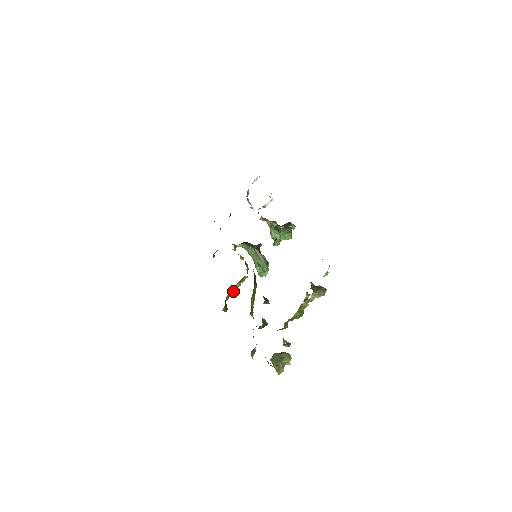
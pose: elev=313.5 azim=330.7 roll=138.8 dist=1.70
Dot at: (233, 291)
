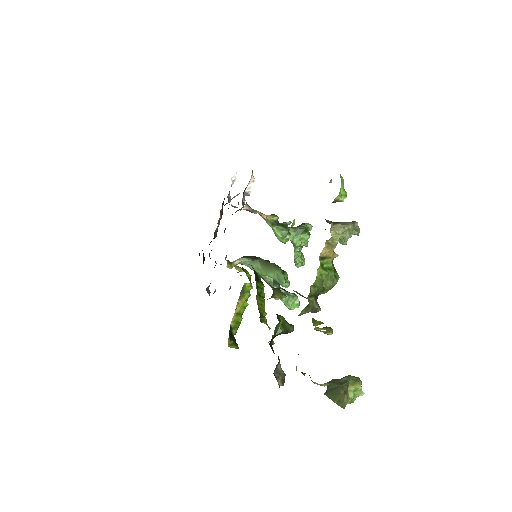
Dot at: (239, 316)
